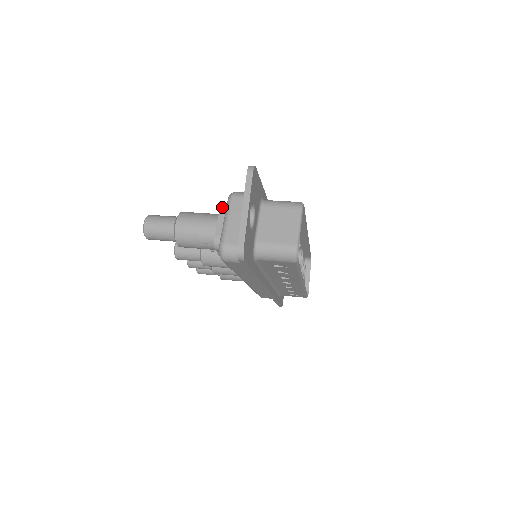
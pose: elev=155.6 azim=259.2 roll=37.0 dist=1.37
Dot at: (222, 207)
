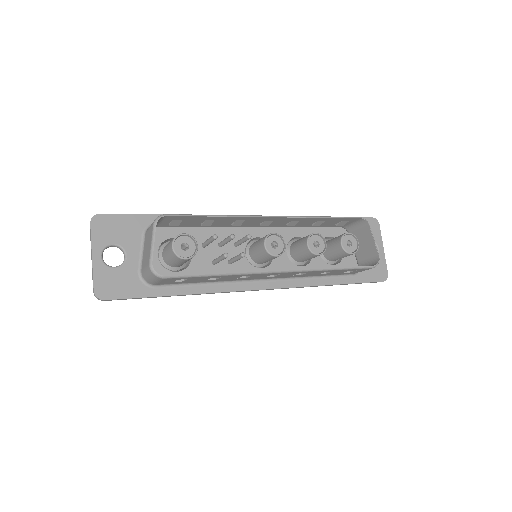
Dot at: occluded
